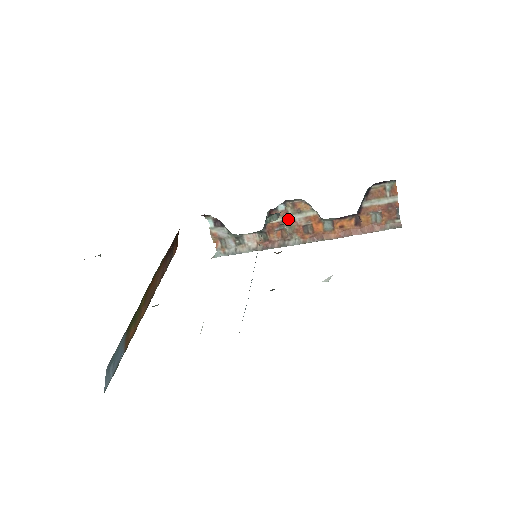
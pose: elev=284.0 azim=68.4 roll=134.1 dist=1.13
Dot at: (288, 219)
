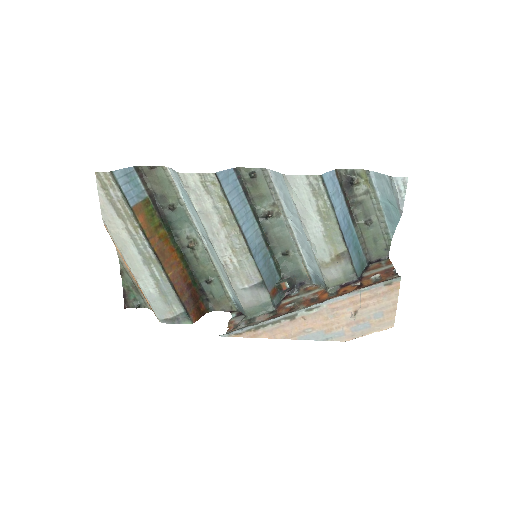
Dot at: (298, 298)
